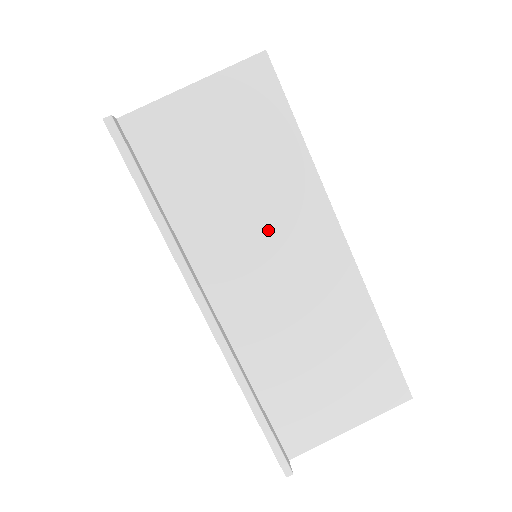
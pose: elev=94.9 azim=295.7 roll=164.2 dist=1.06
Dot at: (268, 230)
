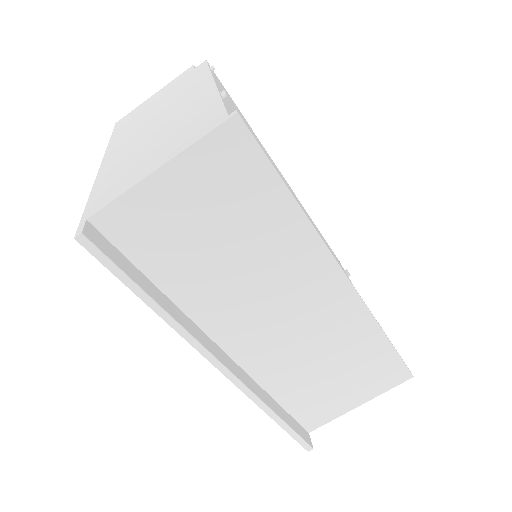
Dot at: (267, 284)
